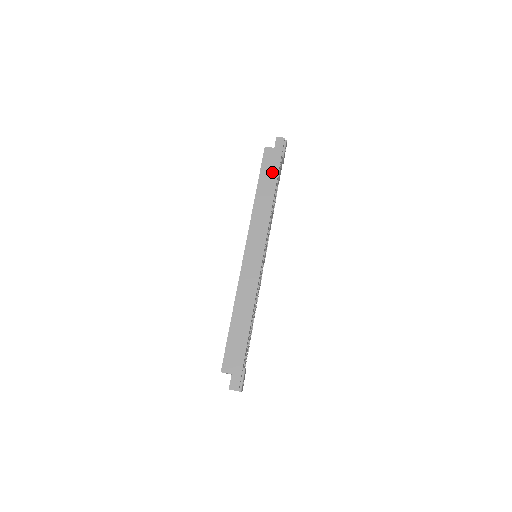
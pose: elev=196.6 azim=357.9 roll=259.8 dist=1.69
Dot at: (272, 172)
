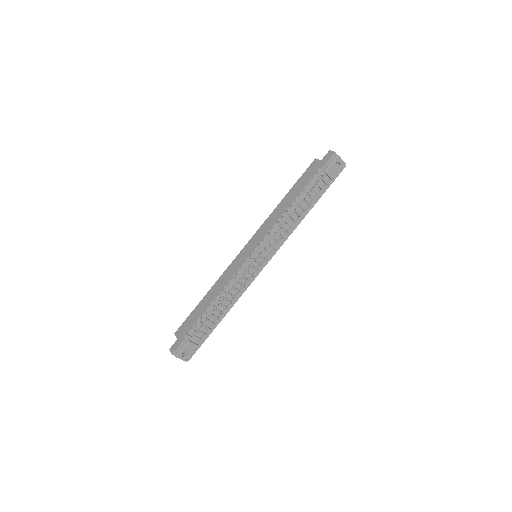
Dot at: (305, 183)
